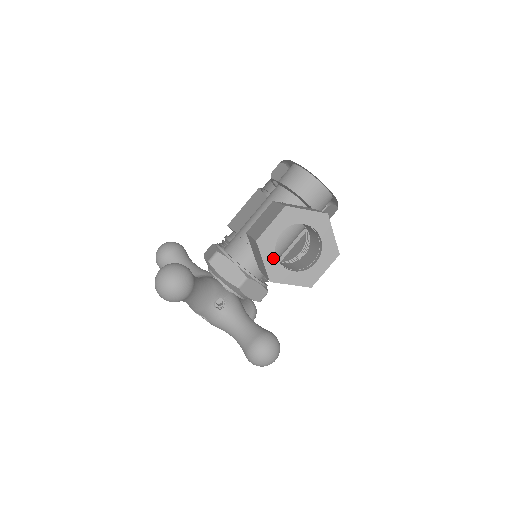
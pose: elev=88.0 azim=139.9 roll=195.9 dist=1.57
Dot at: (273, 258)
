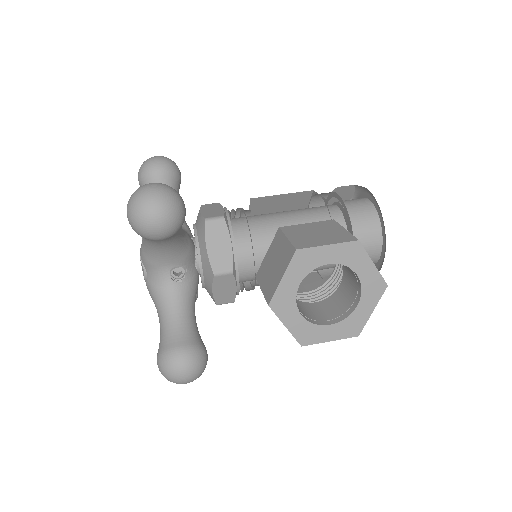
Dot at: (295, 283)
